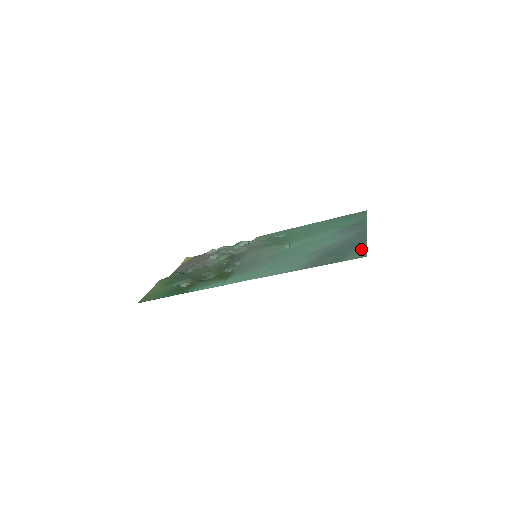
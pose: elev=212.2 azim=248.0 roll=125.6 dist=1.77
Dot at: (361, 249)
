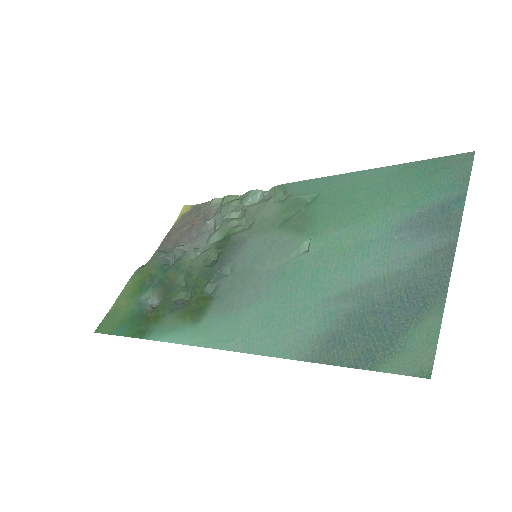
Dot at: (426, 335)
